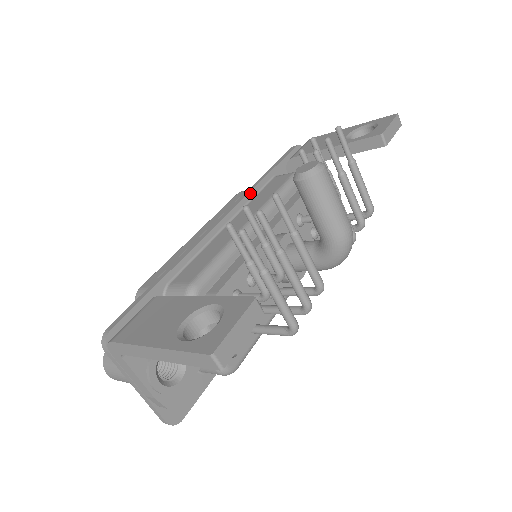
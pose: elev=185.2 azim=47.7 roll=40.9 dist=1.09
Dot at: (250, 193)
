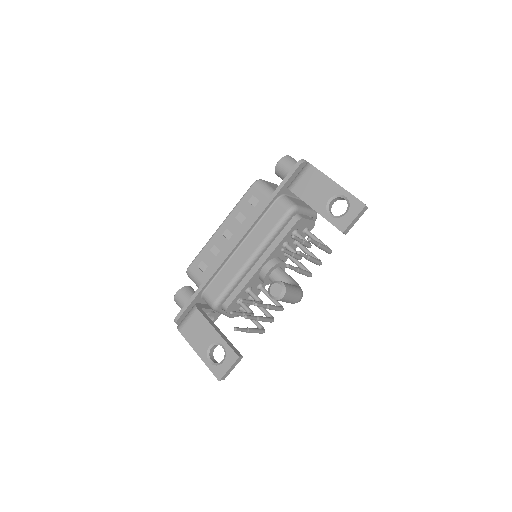
Dot at: (255, 222)
